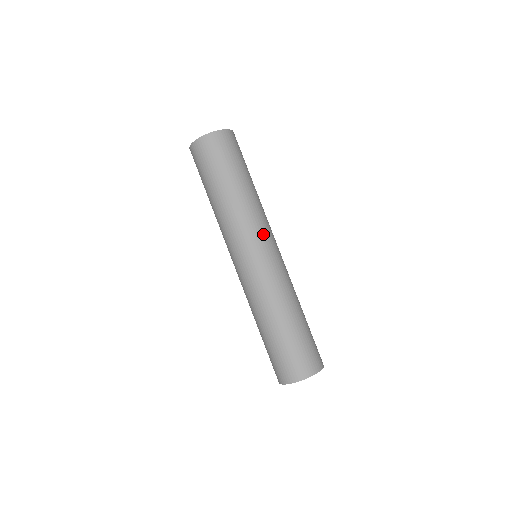
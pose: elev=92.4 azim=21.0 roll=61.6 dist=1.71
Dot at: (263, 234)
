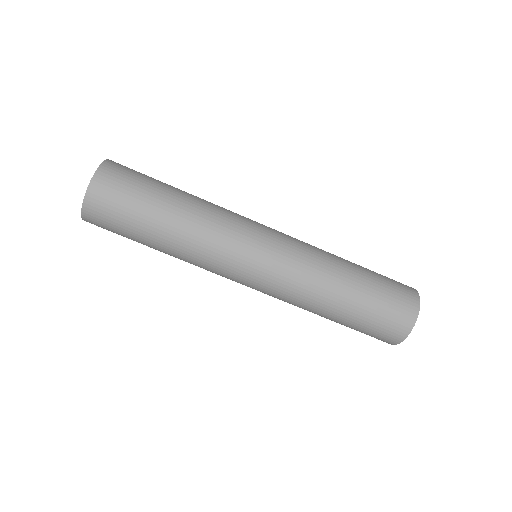
Dot at: (243, 235)
